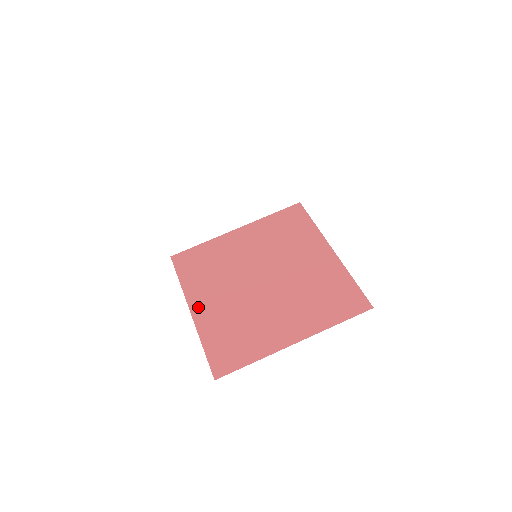
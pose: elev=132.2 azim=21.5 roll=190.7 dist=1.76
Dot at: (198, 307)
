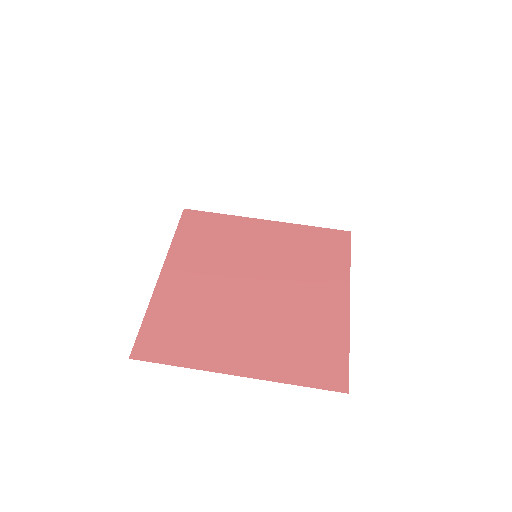
Dot at: (171, 274)
